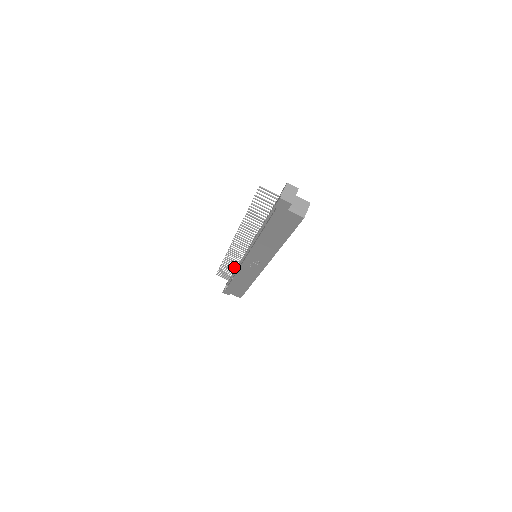
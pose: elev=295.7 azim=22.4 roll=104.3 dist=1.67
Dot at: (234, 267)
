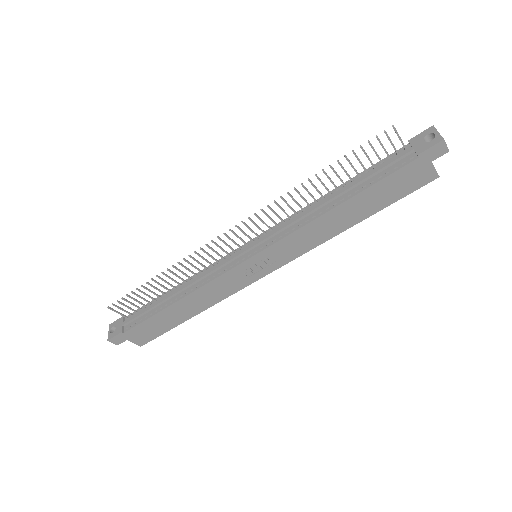
Dot at: (171, 286)
